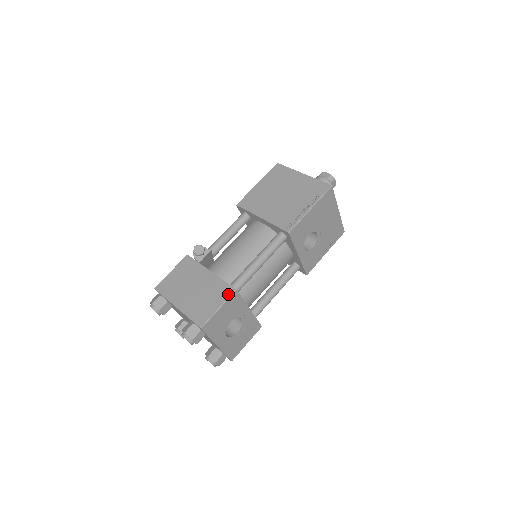
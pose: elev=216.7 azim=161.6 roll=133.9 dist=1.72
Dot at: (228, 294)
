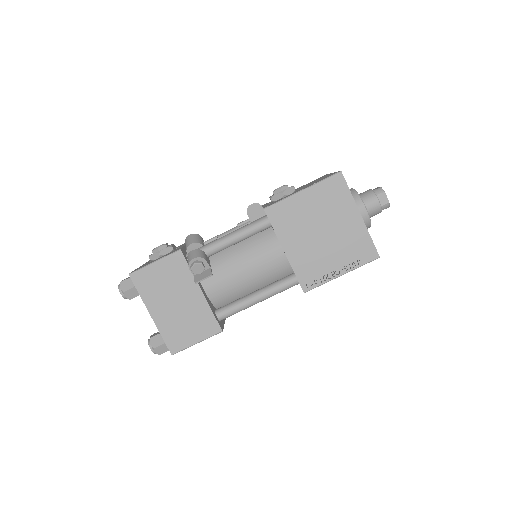
Dot at: (212, 333)
